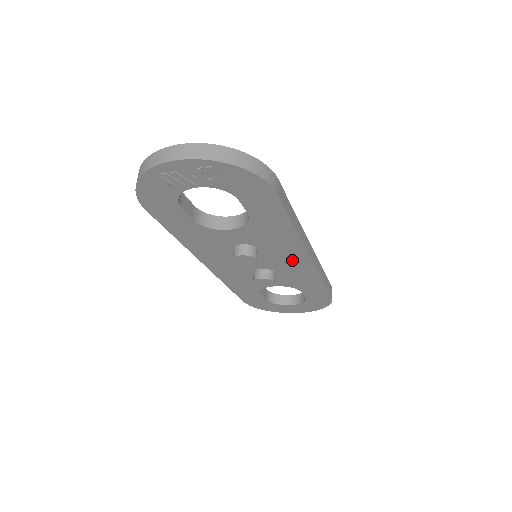
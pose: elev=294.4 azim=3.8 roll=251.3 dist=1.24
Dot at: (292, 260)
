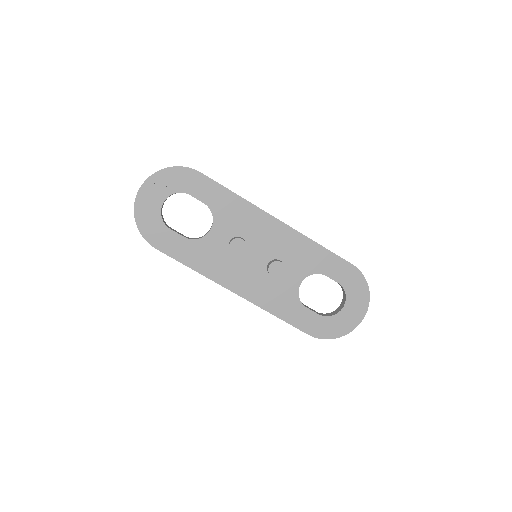
Dot at: (273, 234)
